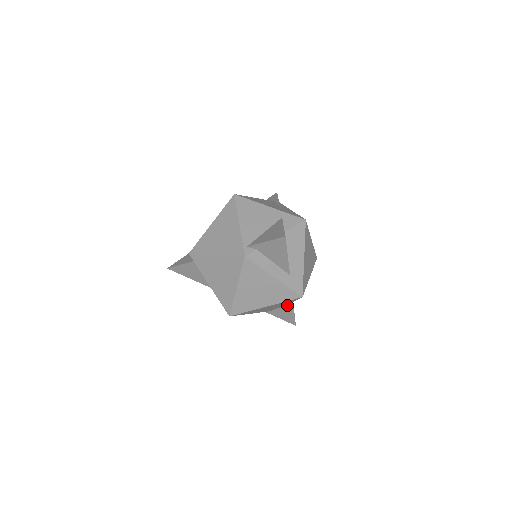
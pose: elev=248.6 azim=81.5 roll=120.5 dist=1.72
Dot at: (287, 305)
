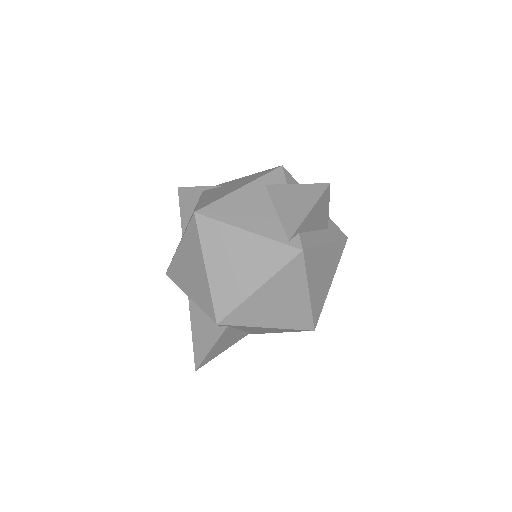
Dot at: occluded
